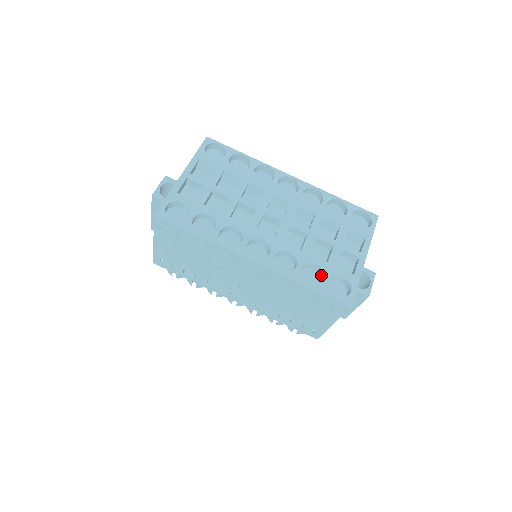
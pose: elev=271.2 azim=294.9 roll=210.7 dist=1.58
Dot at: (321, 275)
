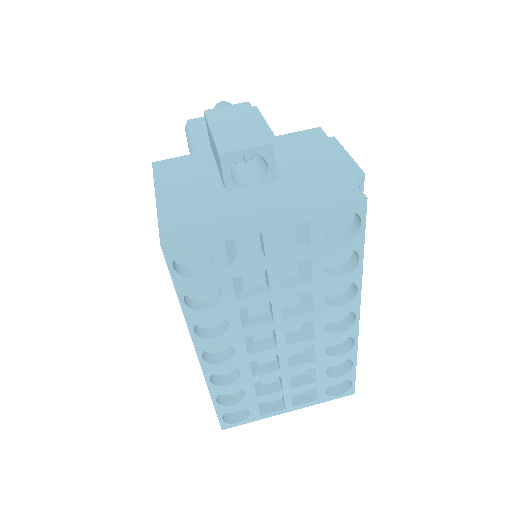
Dot at: (239, 395)
